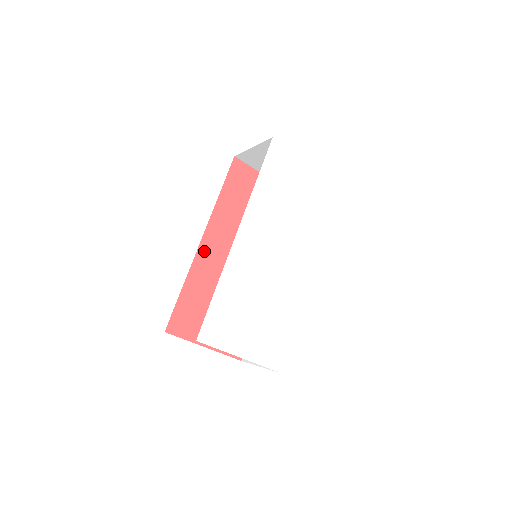
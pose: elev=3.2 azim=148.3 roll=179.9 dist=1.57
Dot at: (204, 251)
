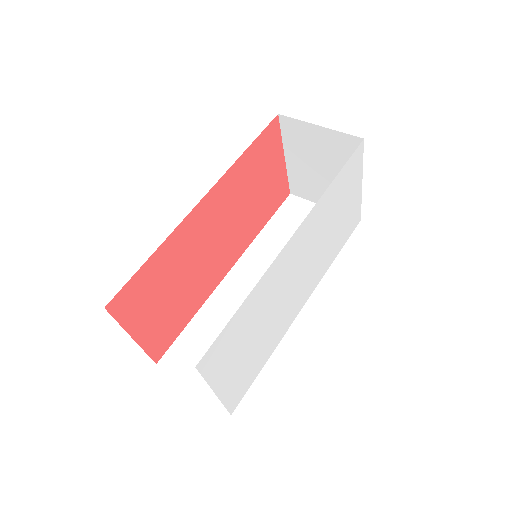
Dot at: (196, 215)
